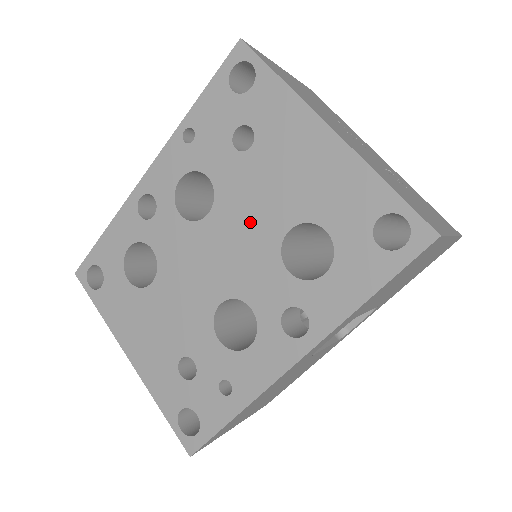
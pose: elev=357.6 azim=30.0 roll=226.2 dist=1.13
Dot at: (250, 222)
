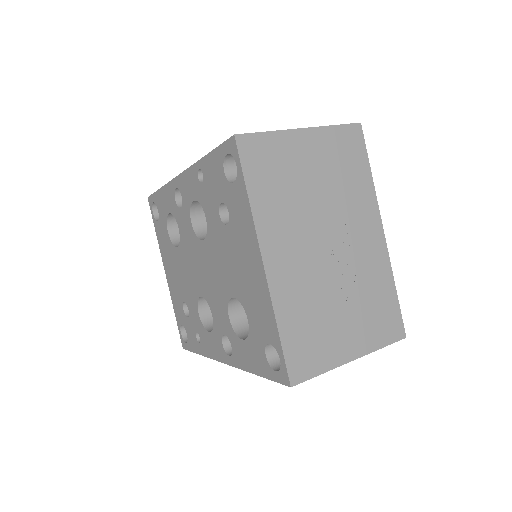
Dot at: (219, 270)
